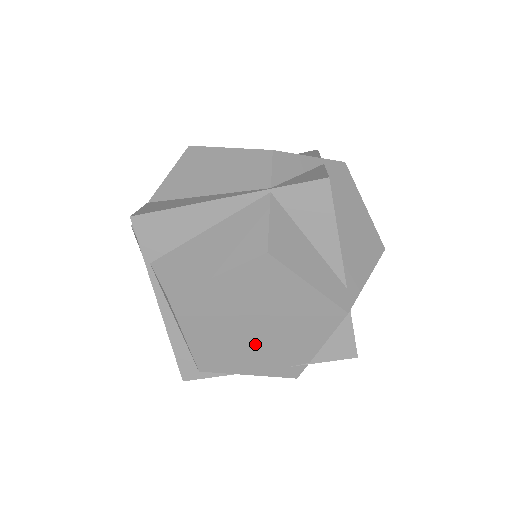
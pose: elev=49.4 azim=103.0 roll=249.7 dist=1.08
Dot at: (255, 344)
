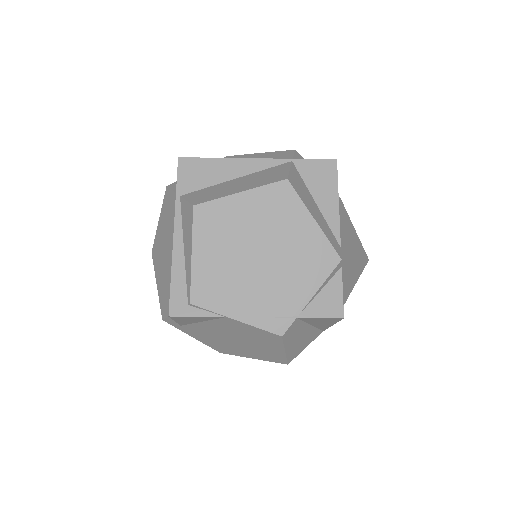
Dot at: (253, 279)
